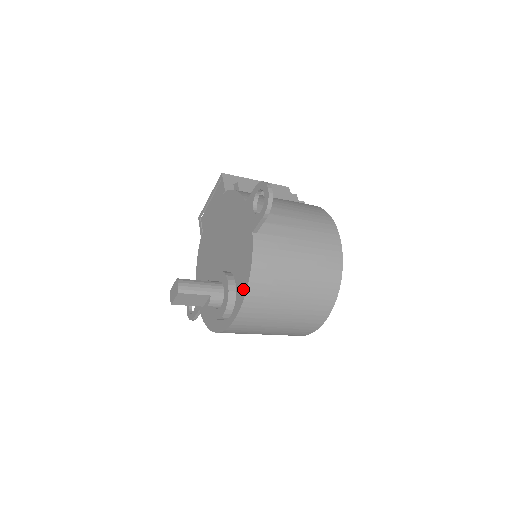
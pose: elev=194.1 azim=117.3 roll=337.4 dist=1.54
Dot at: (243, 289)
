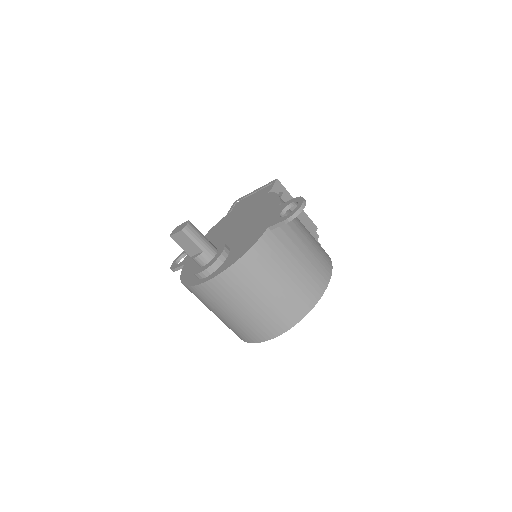
Dot at: (230, 263)
